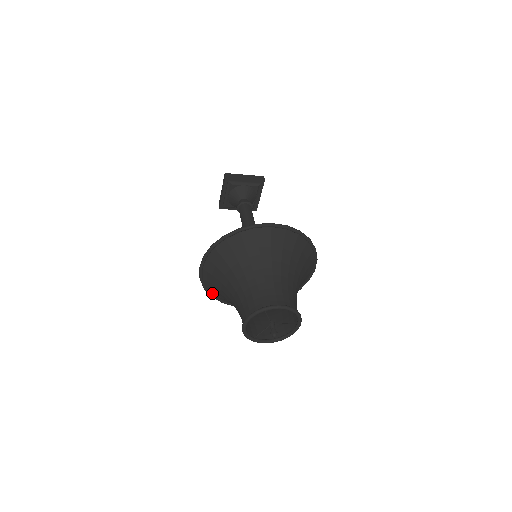
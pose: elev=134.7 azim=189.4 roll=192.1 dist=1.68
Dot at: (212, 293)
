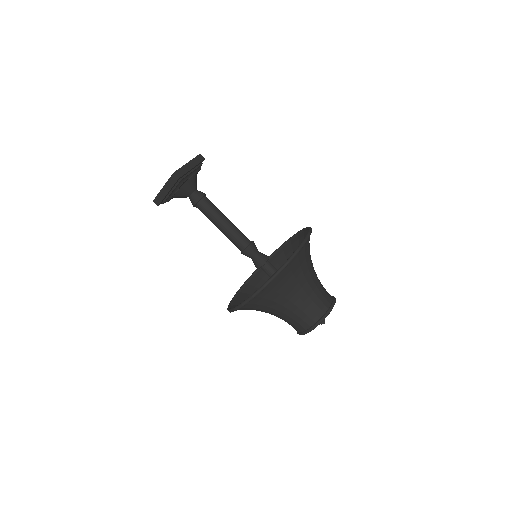
Dot at: occluded
